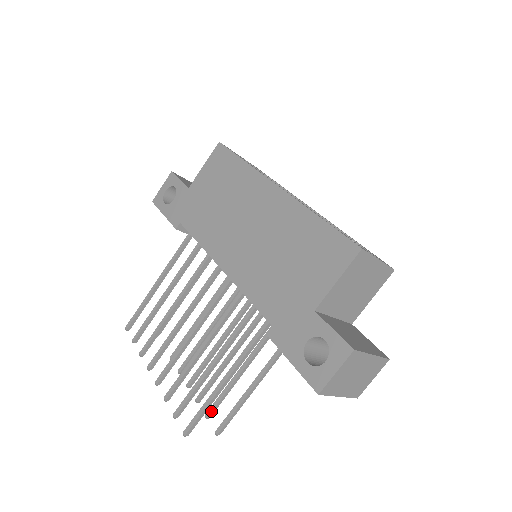
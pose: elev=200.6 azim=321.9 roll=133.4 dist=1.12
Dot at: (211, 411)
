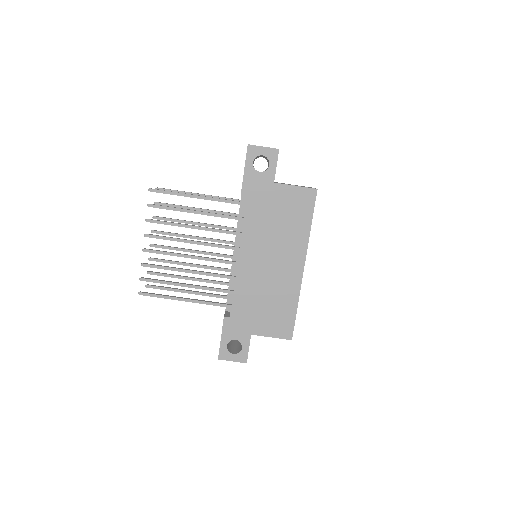
Dot at: (153, 274)
